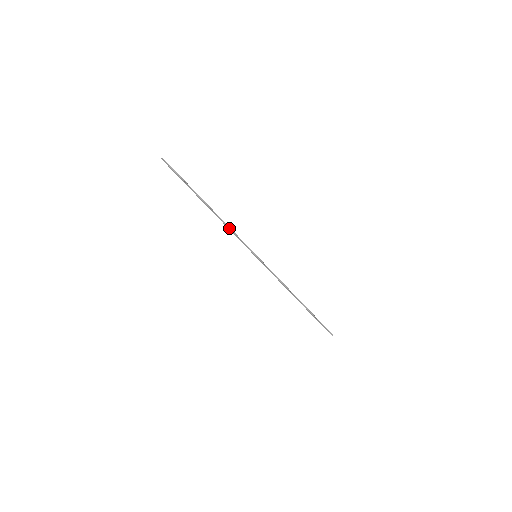
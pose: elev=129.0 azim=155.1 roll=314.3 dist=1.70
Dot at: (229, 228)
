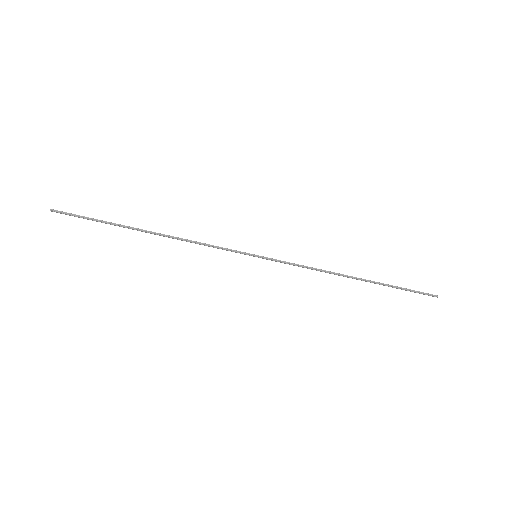
Dot at: (195, 243)
